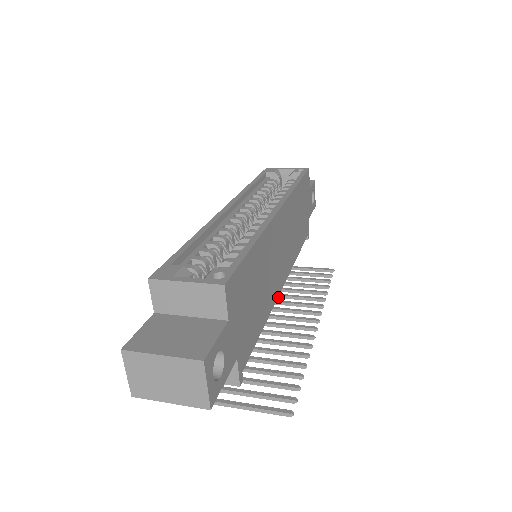
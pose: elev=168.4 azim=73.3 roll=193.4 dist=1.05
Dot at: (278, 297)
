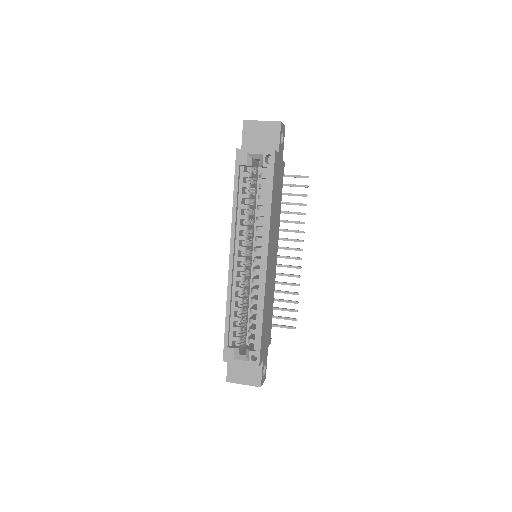
Dot at: occluded
